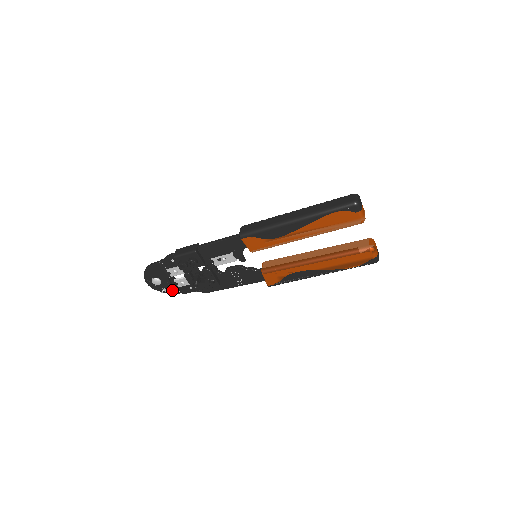
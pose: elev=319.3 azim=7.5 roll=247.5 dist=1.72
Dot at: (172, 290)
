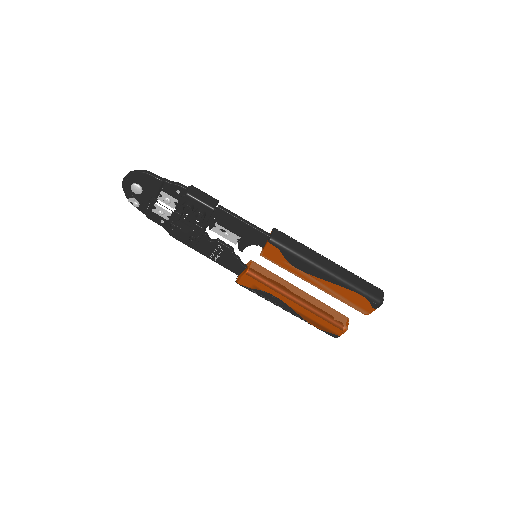
Dot at: (140, 205)
